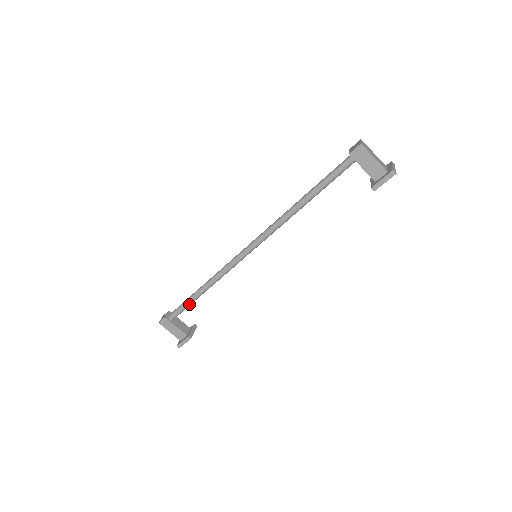
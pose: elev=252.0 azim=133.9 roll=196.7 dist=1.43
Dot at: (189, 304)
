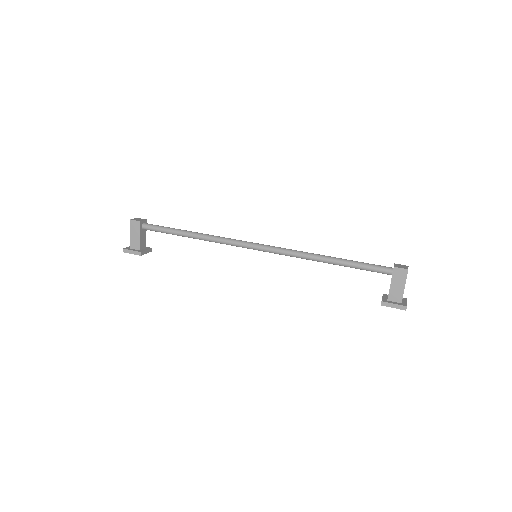
Dot at: (169, 232)
